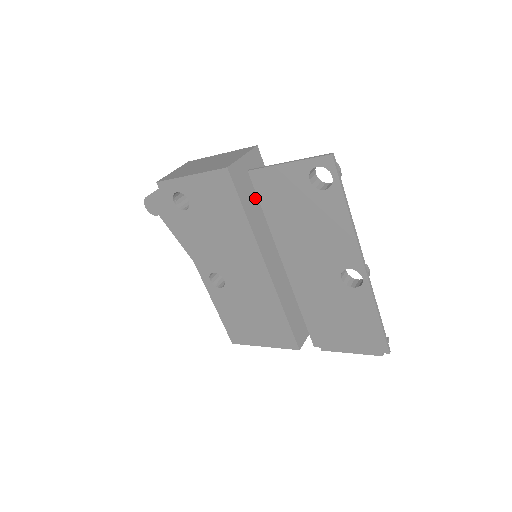
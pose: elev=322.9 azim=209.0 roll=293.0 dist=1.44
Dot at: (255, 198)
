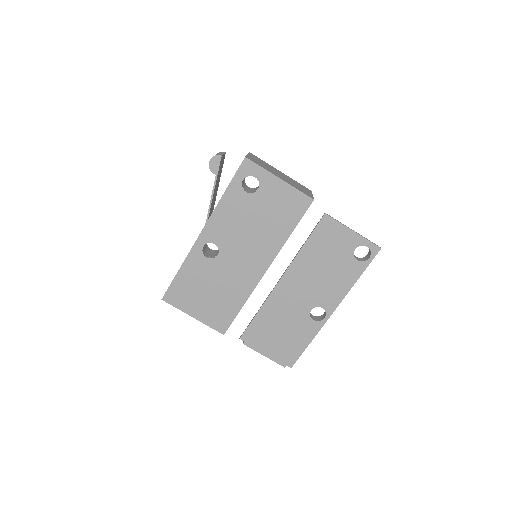
Dot at: occluded
